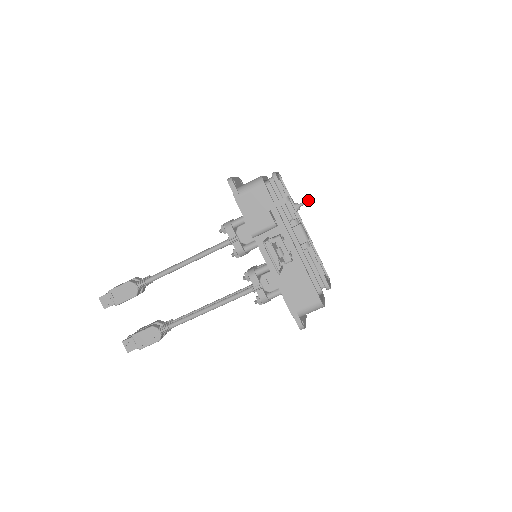
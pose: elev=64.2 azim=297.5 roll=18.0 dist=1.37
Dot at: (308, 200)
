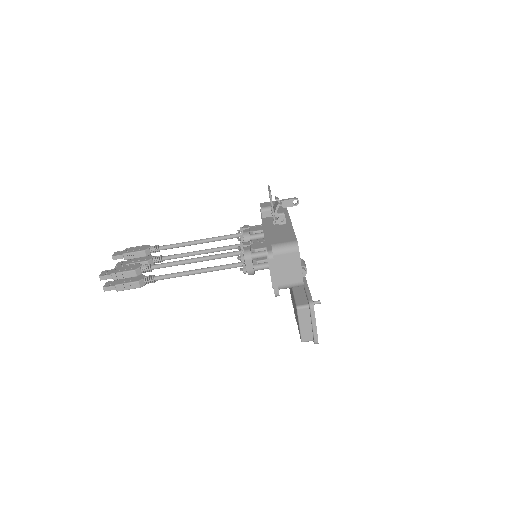
Dot at: (319, 300)
